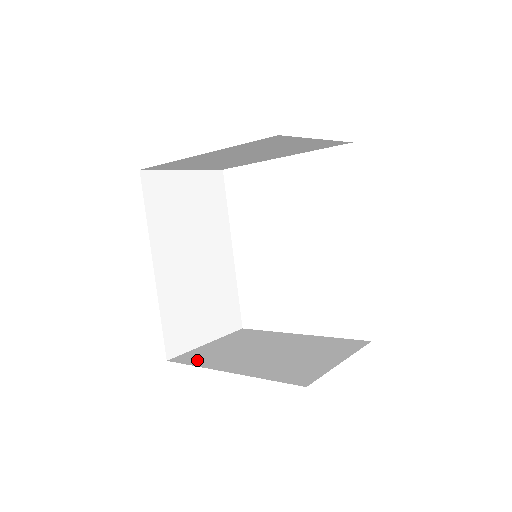
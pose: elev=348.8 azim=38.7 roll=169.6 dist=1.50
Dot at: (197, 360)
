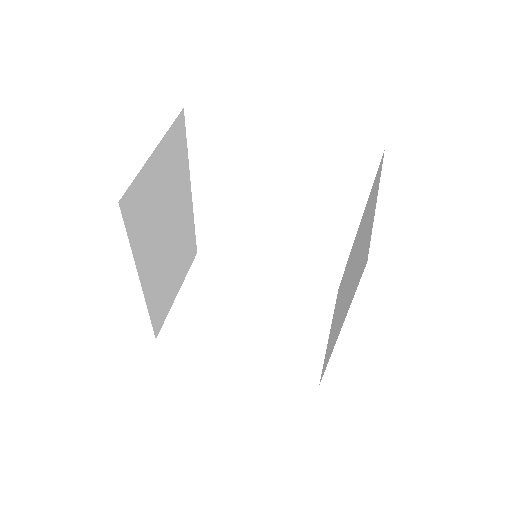
Dot at: (190, 337)
